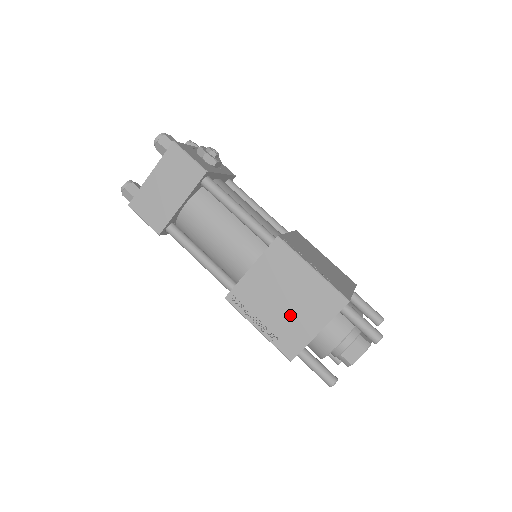
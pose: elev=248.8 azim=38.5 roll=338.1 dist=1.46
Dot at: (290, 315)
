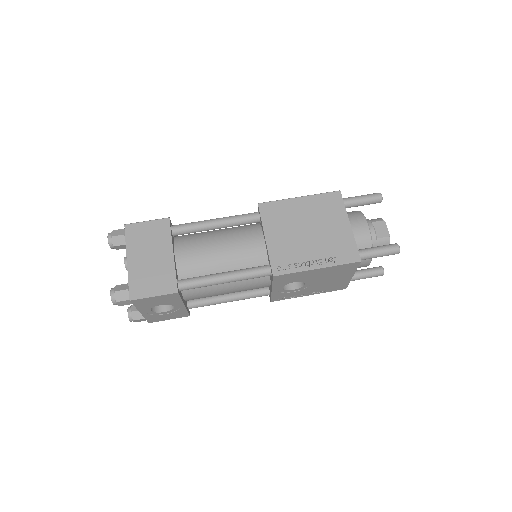
Dot at: (323, 235)
